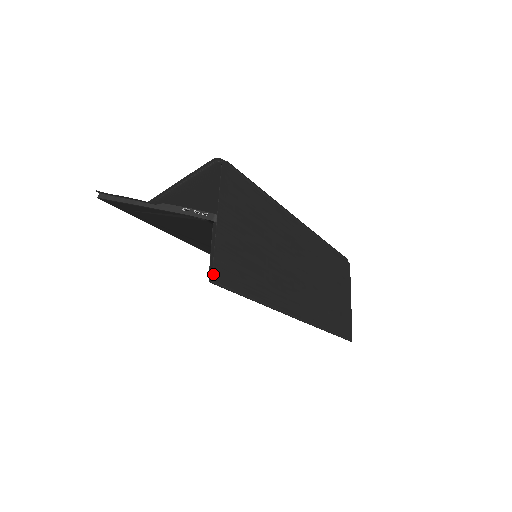
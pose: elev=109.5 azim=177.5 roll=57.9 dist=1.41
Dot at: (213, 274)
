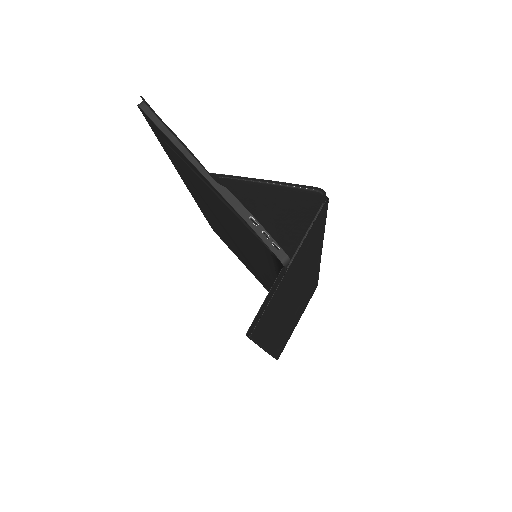
Dot at: (255, 328)
